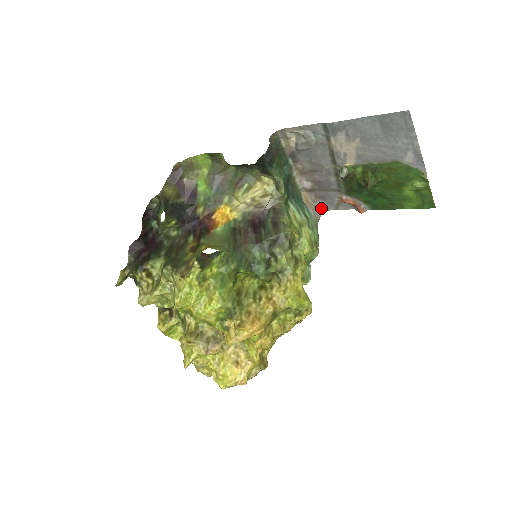
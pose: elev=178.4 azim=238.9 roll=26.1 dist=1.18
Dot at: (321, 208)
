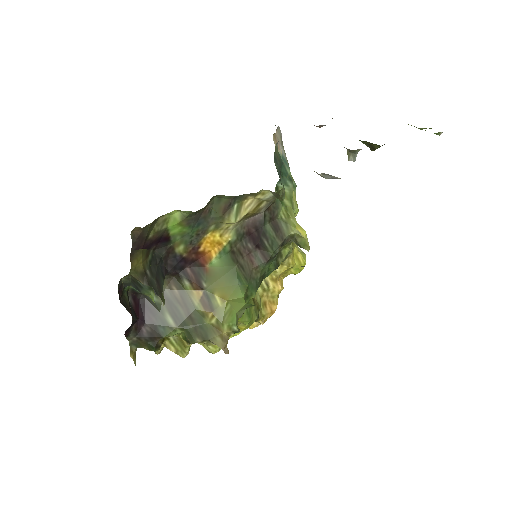
Dot at: occluded
